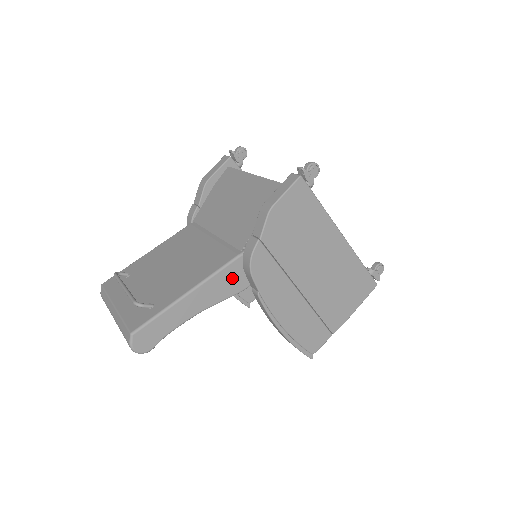
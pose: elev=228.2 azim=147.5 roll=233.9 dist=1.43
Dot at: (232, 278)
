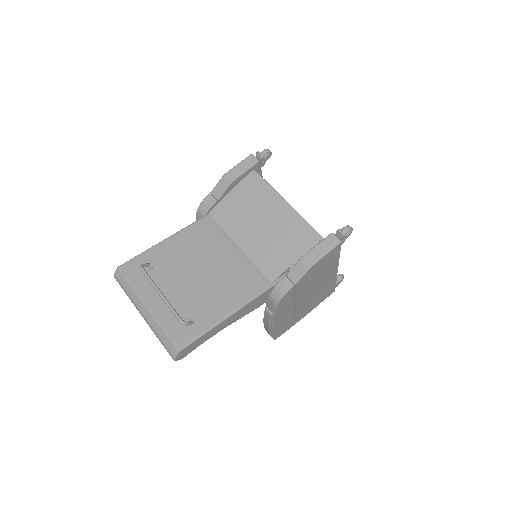
Dot at: (257, 302)
